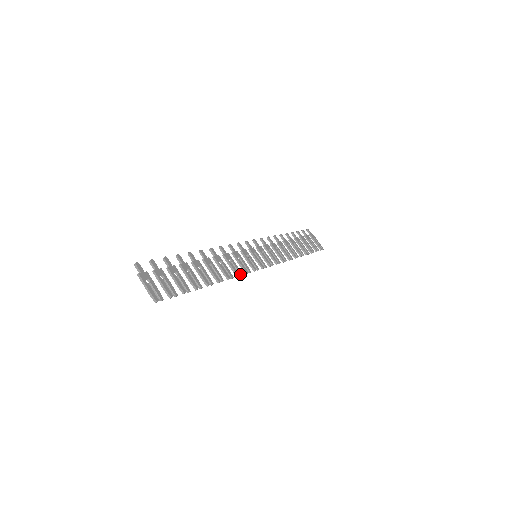
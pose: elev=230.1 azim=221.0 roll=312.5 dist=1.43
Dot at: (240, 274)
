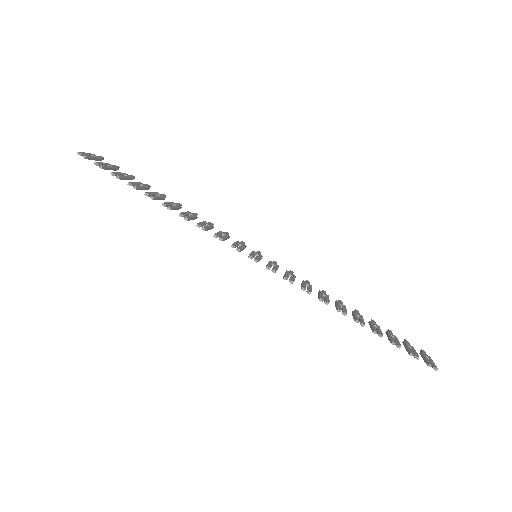
Dot at: (203, 227)
